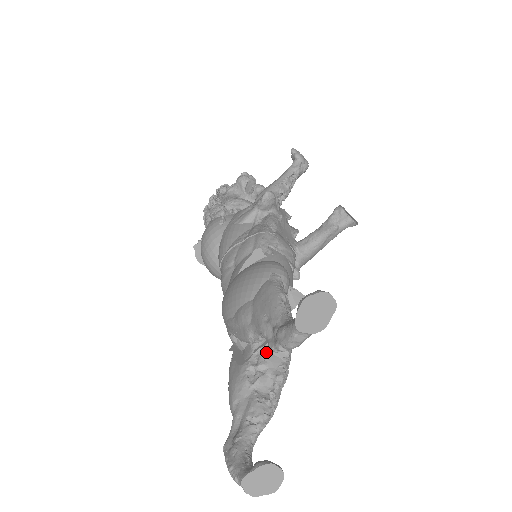
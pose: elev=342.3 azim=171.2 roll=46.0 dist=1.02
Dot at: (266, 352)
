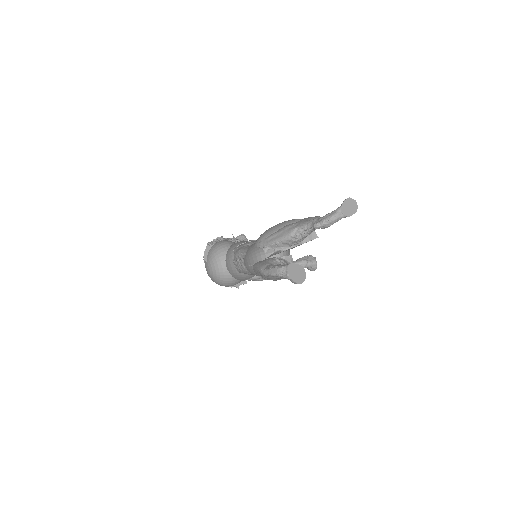
Dot at: (284, 260)
